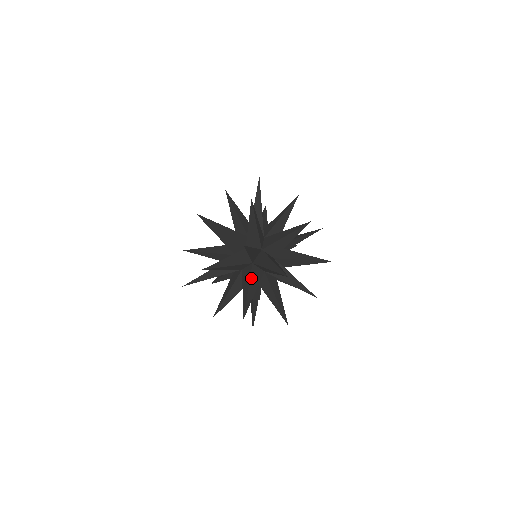
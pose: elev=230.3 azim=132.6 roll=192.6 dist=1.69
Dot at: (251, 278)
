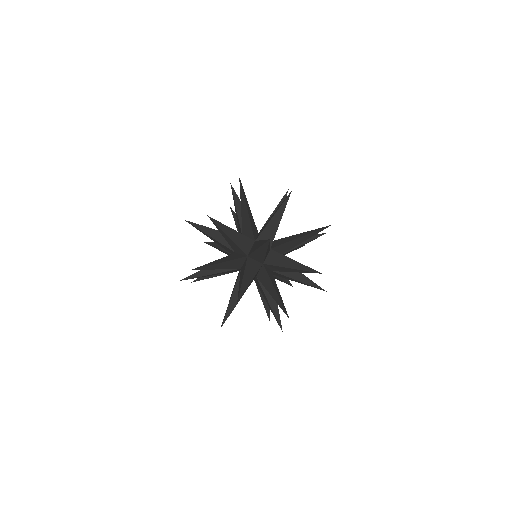
Dot at: occluded
